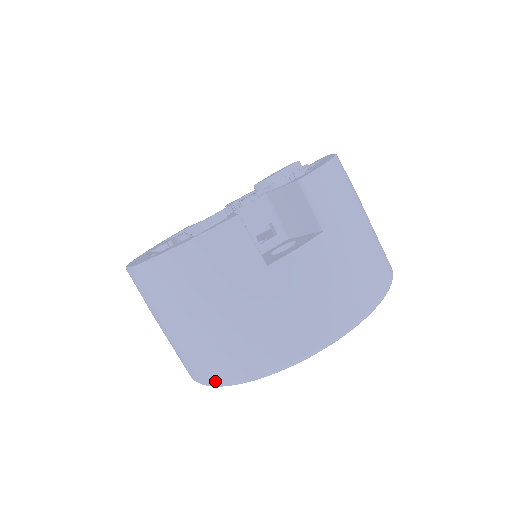
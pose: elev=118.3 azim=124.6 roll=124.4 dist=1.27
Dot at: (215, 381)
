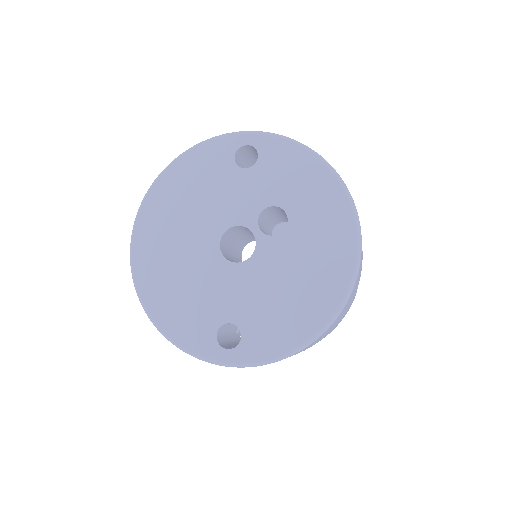
Dot at: occluded
